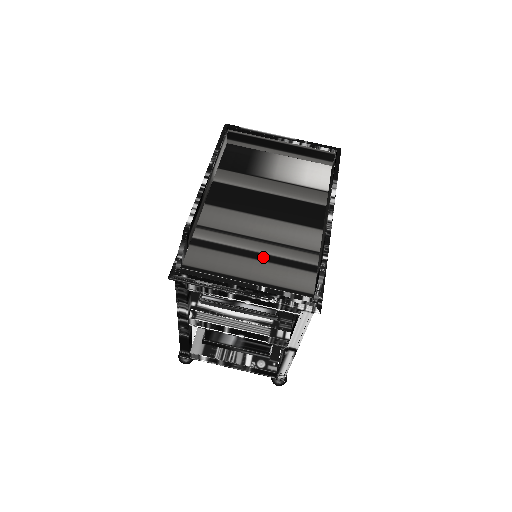
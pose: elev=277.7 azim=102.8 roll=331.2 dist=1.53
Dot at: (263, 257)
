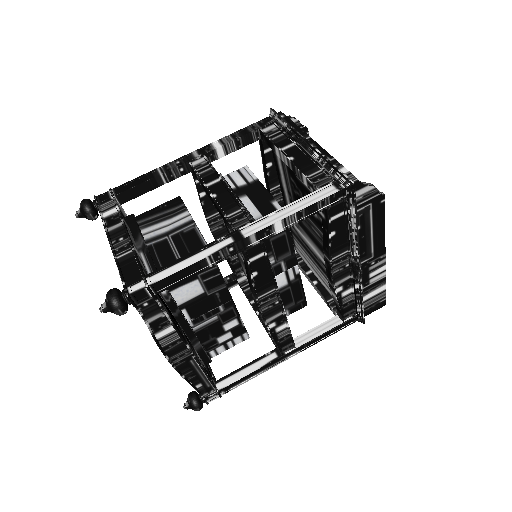
Dot at: occluded
